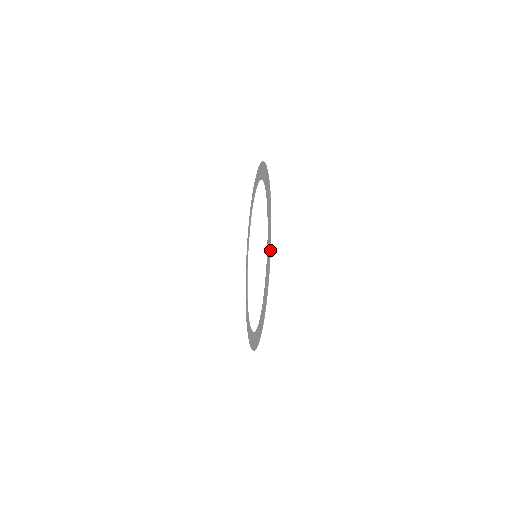
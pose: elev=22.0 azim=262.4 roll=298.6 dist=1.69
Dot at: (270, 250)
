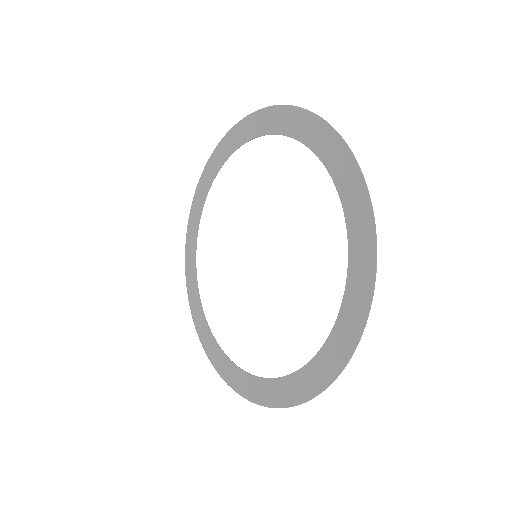
Dot at: (348, 362)
